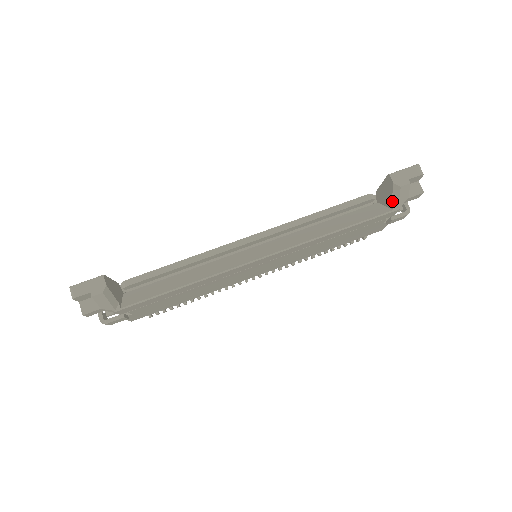
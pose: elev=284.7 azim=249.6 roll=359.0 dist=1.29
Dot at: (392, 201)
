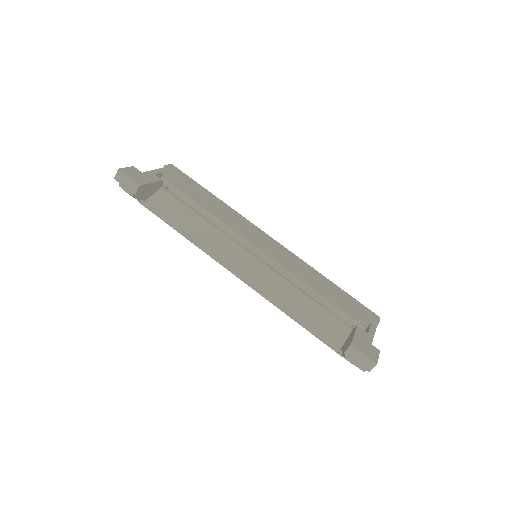
Dot at: (342, 350)
